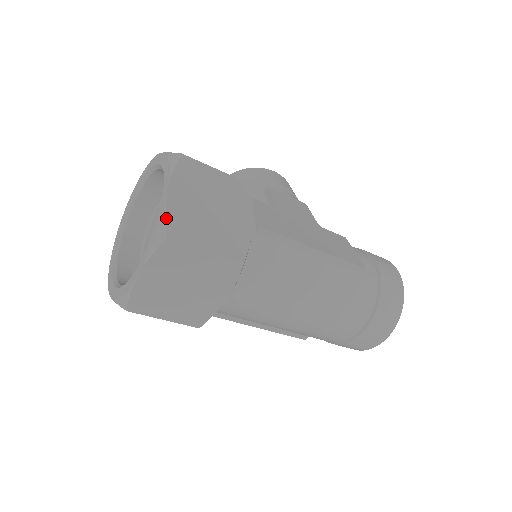
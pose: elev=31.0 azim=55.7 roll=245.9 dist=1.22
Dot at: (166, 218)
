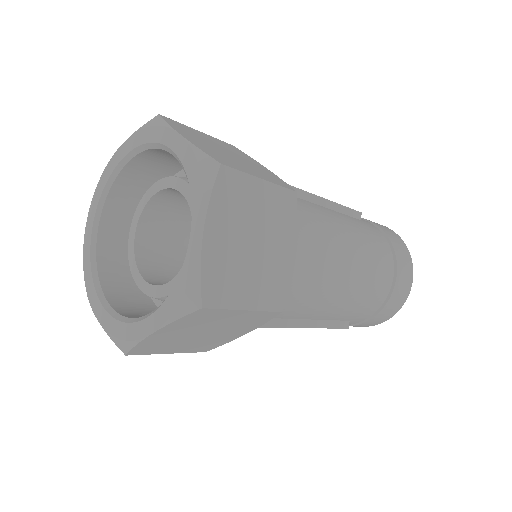
Dot at: (201, 150)
